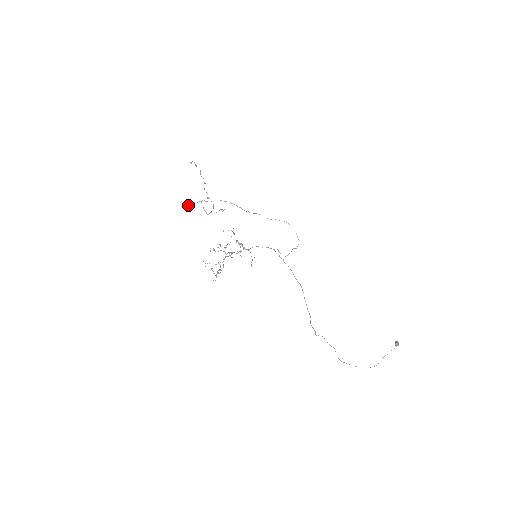
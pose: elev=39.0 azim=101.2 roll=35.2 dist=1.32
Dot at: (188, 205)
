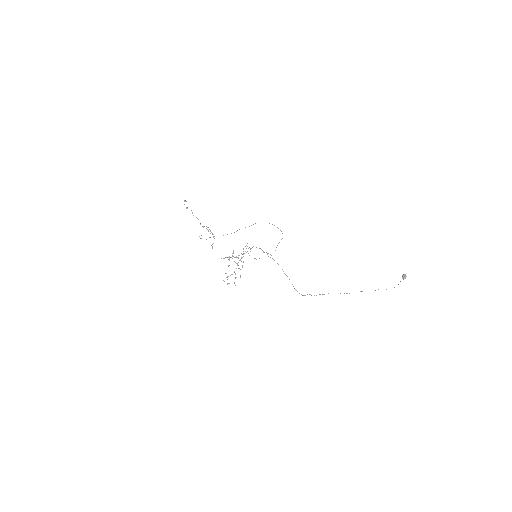
Dot at: occluded
